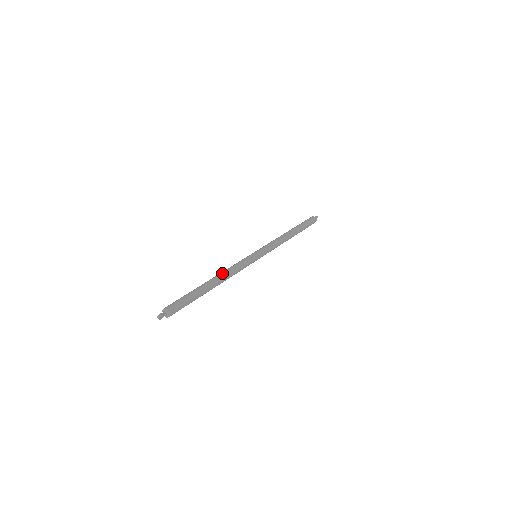
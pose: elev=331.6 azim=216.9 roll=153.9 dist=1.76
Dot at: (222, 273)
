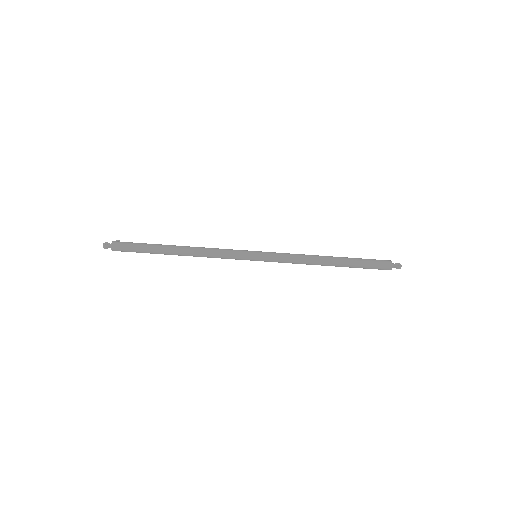
Dot at: (194, 253)
